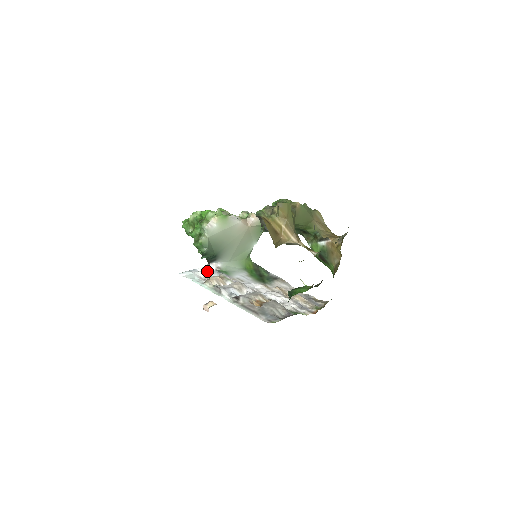
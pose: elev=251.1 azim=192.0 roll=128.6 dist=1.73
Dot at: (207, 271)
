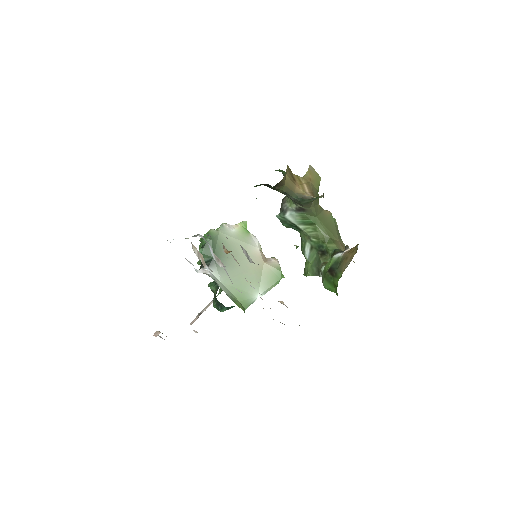
Dot at: occluded
